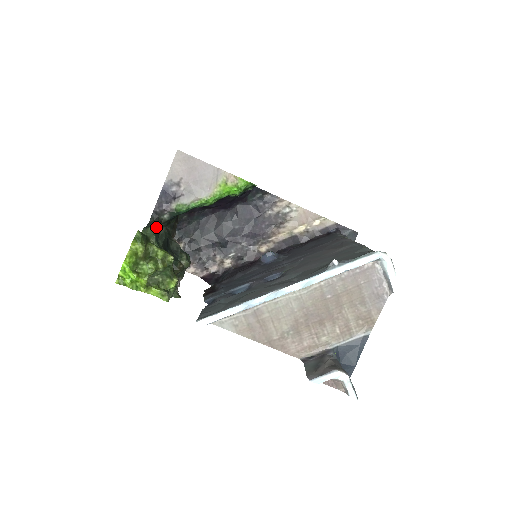
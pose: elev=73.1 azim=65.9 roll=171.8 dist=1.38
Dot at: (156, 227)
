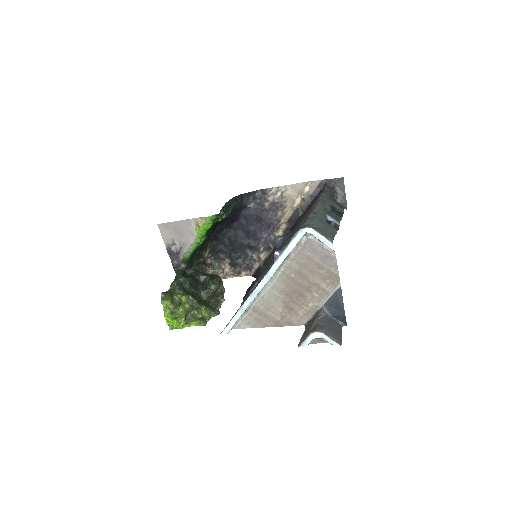
Dot at: (178, 279)
